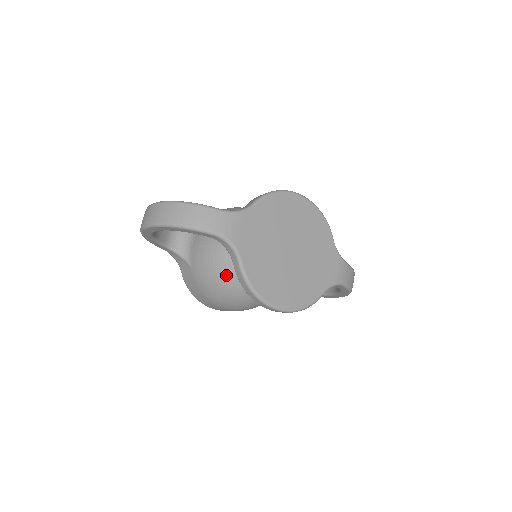
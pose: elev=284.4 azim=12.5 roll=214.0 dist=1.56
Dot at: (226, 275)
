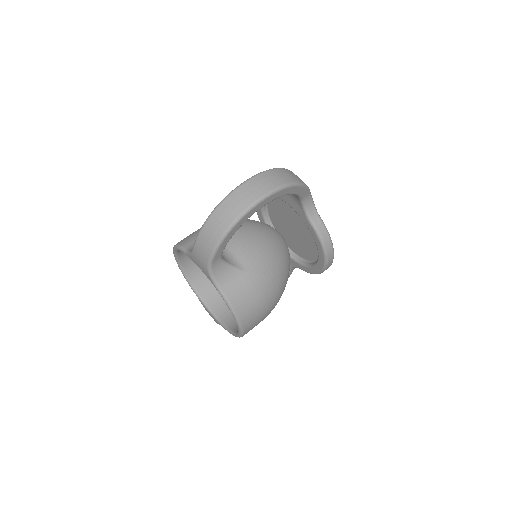
Dot at: (280, 259)
